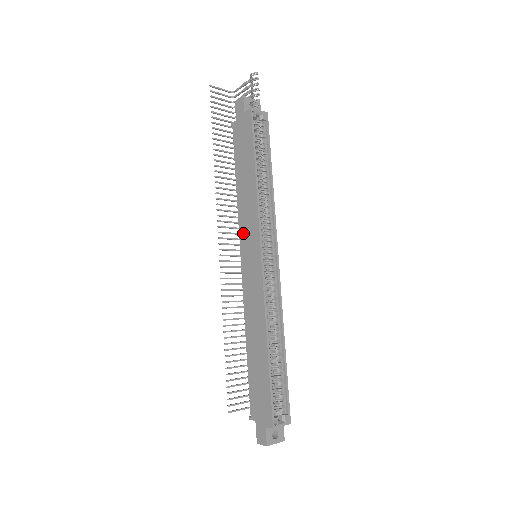
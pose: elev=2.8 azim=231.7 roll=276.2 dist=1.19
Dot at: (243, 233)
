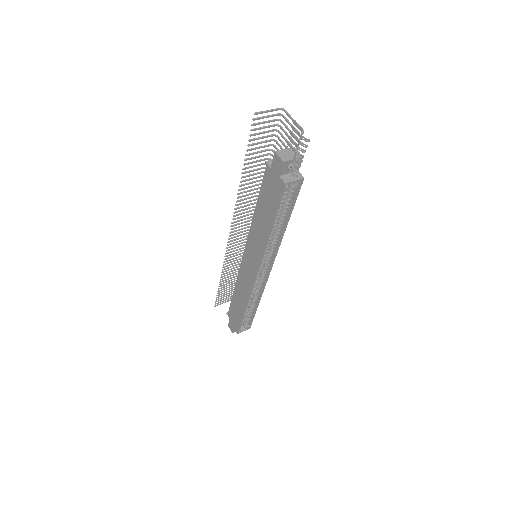
Dot at: (250, 244)
